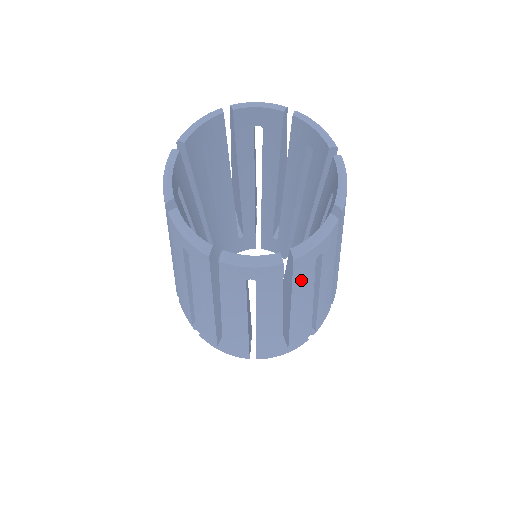
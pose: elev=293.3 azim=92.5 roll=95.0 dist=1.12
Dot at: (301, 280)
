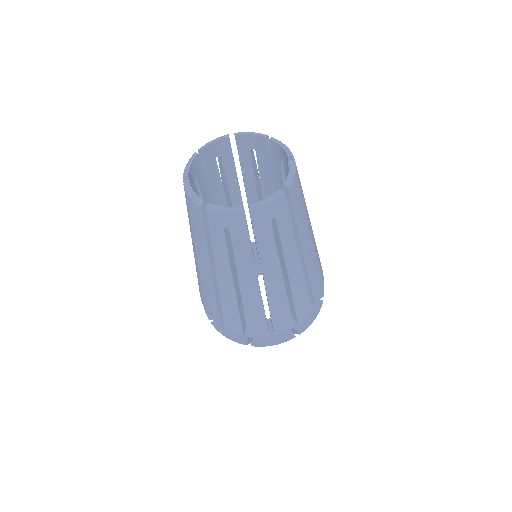
Dot at: (263, 239)
